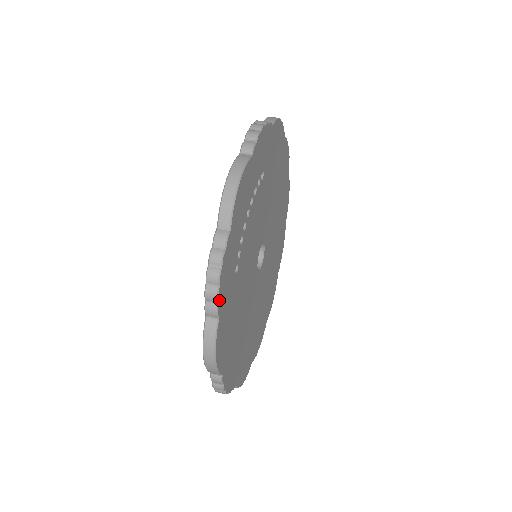
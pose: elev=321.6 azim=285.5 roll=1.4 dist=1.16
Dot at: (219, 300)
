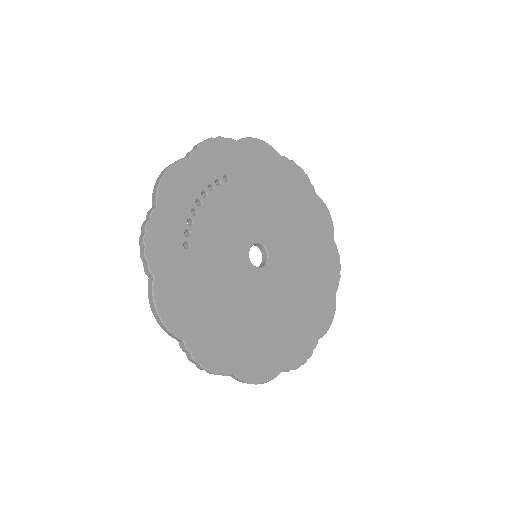
Dot at: (149, 260)
